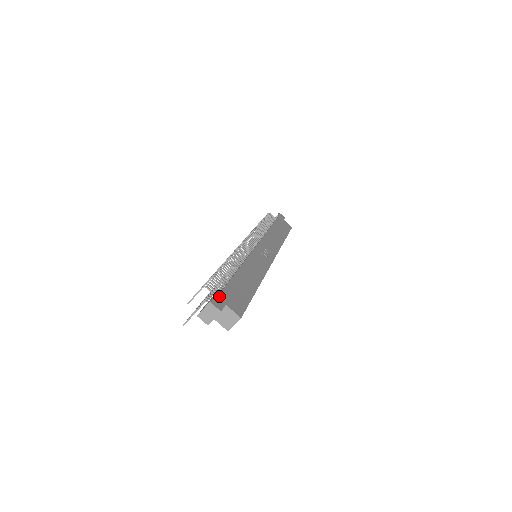
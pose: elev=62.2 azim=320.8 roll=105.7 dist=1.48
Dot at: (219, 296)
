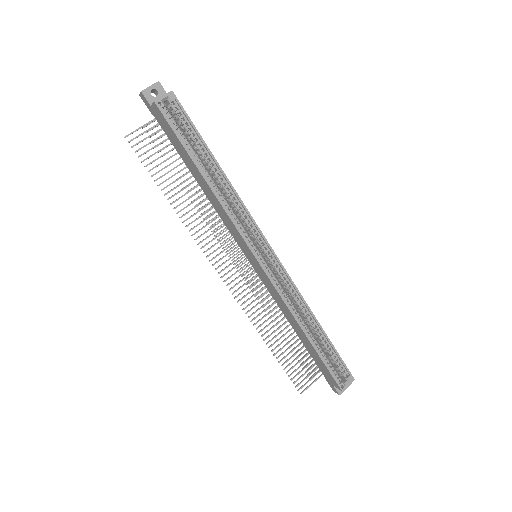
Dot at: occluded
